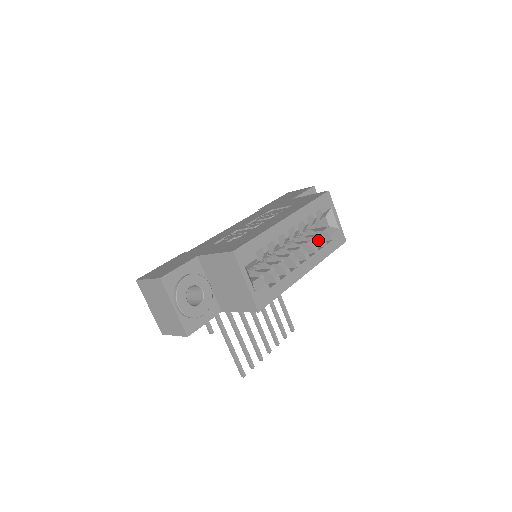
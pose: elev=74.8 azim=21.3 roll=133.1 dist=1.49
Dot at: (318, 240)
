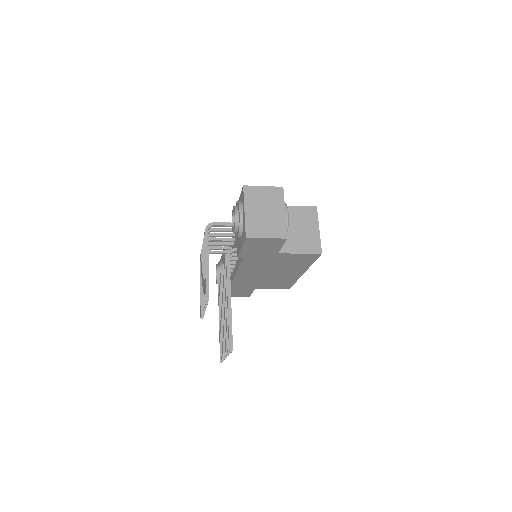
Dot at: occluded
